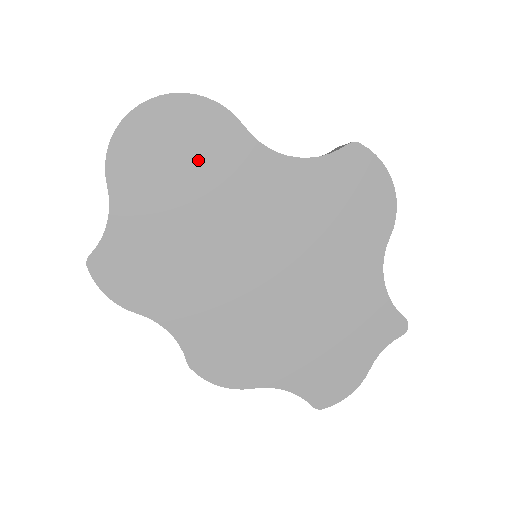
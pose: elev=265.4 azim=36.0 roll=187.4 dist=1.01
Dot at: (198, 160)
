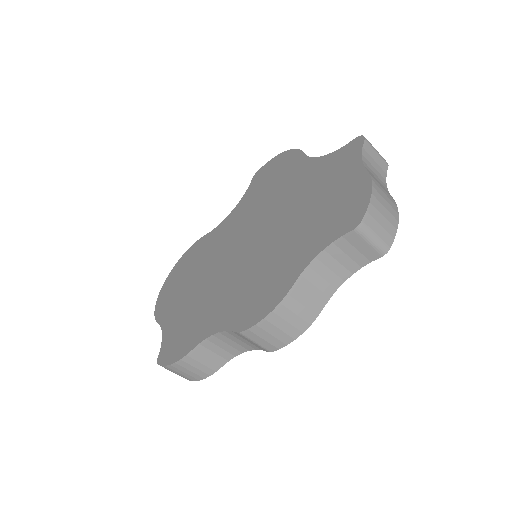
Dot at: (193, 265)
